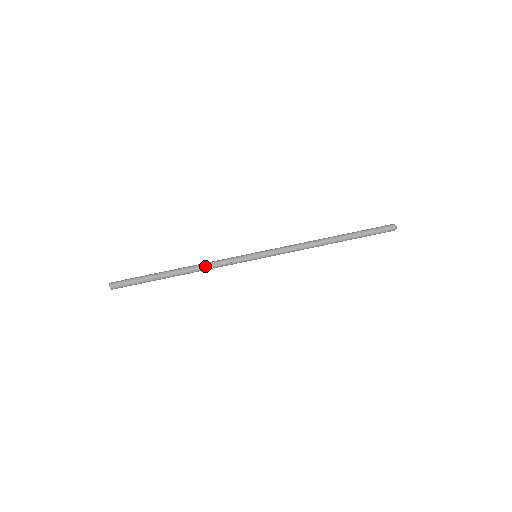
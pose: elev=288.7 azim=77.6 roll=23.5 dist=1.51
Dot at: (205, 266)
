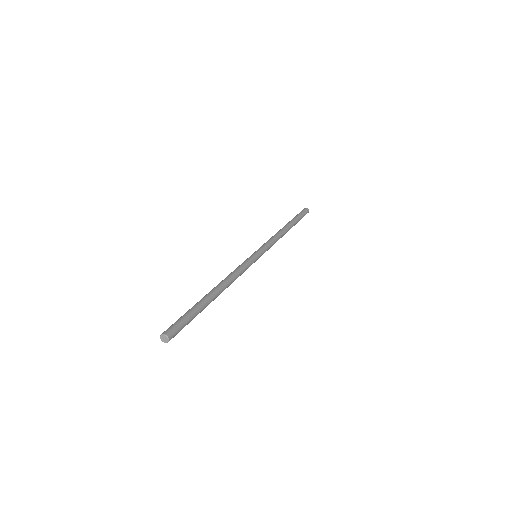
Dot at: (232, 276)
